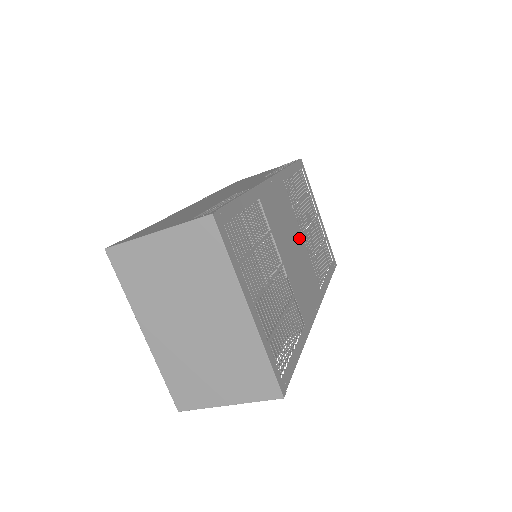
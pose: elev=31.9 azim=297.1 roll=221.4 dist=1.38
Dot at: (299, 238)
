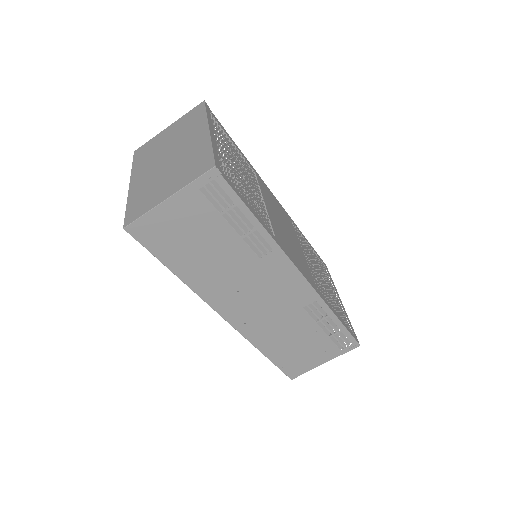
Dot at: (297, 244)
